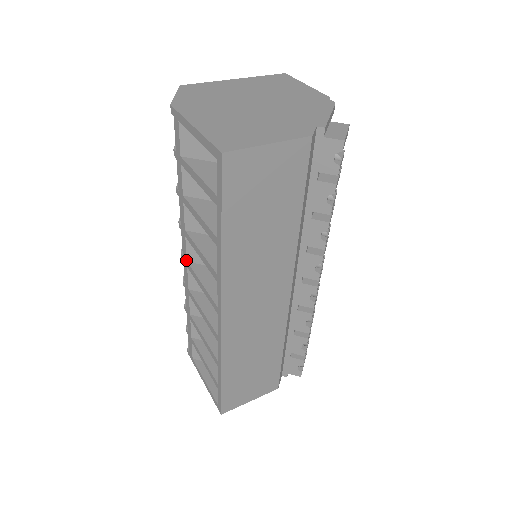
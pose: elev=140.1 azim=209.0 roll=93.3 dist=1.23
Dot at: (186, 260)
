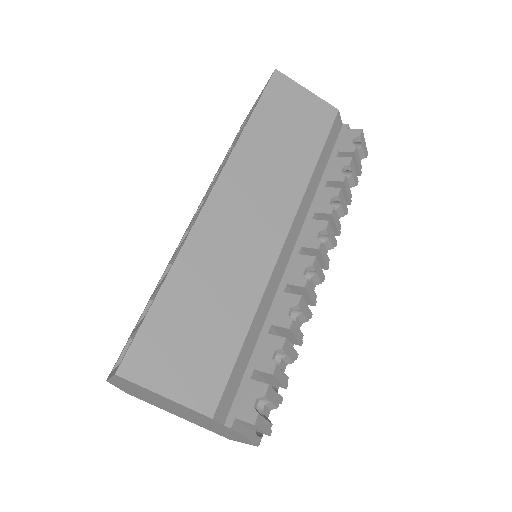
Dot at: (189, 224)
